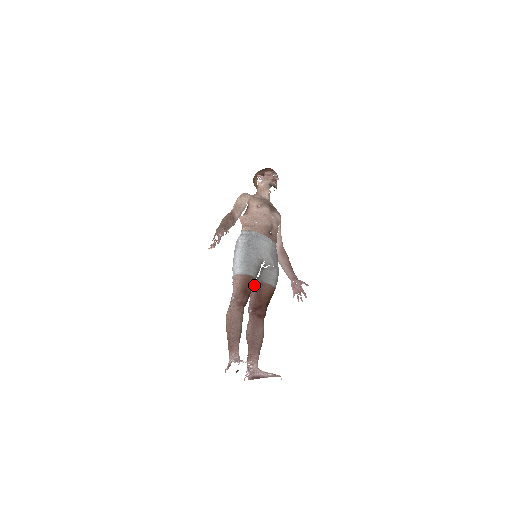
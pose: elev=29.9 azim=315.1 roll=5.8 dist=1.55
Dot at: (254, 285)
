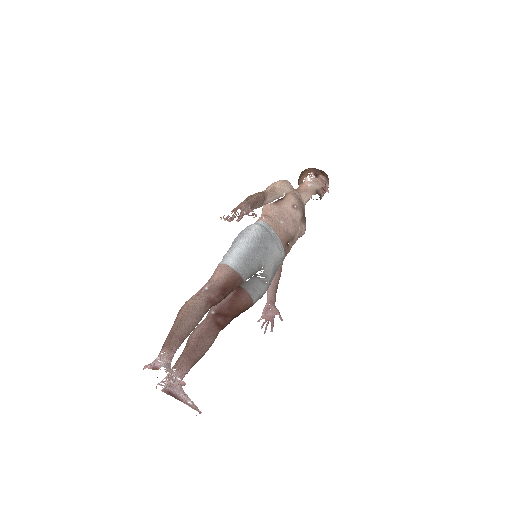
Dot at: occluded
